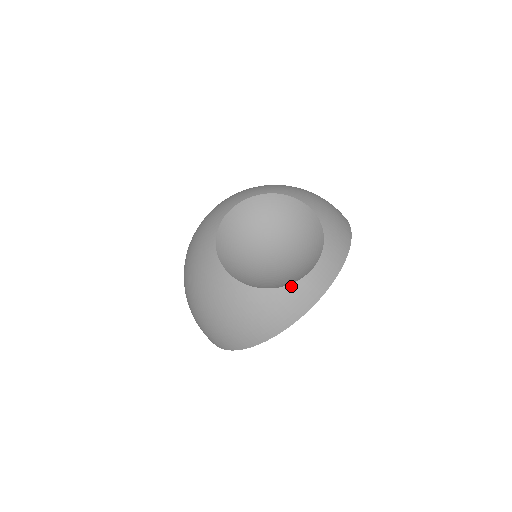
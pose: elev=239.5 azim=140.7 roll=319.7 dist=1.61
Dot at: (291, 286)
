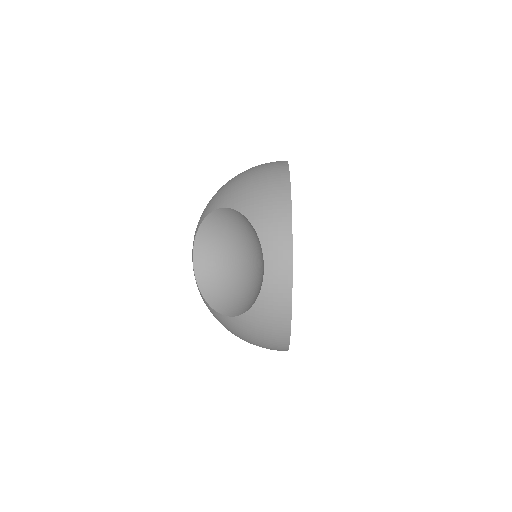
Dot at: (259, 299)
